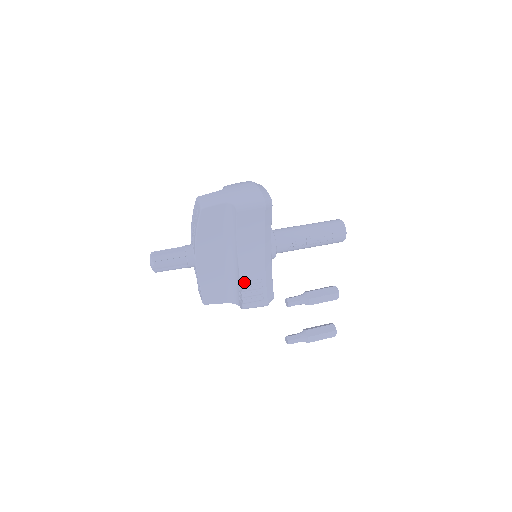
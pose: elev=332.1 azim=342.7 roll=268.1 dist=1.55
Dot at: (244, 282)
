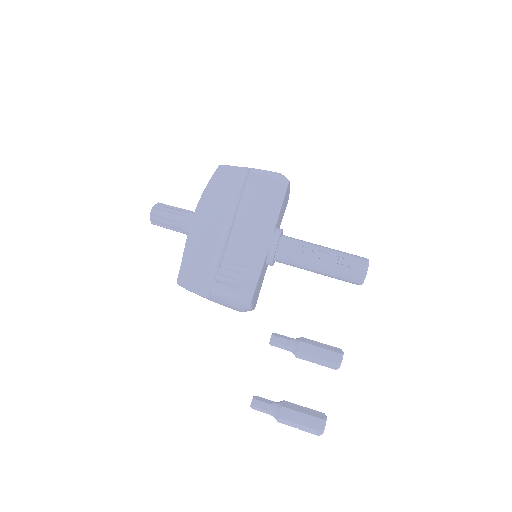
Dot at: (227, 259)
